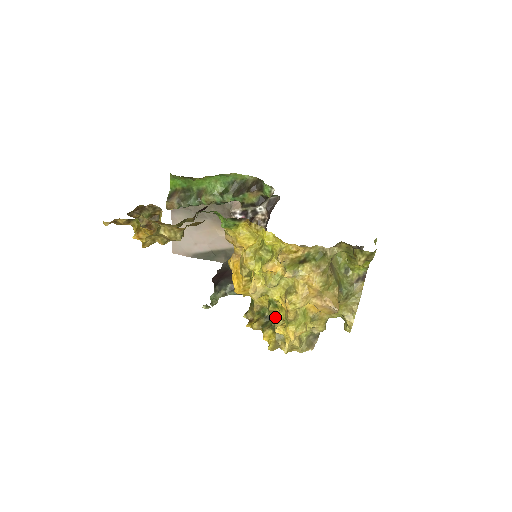
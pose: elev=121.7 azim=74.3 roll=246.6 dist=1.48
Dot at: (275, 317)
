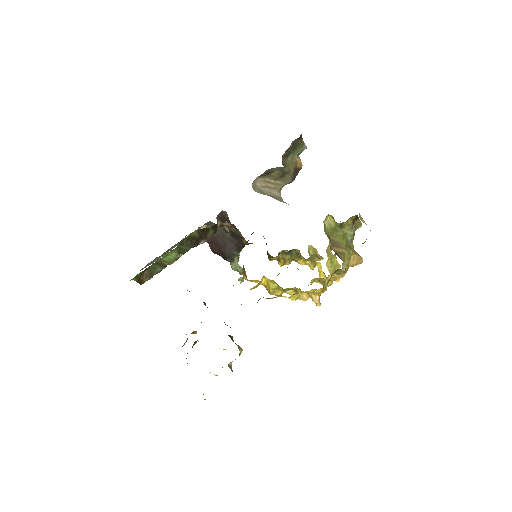
Dot at: (295, 250)
